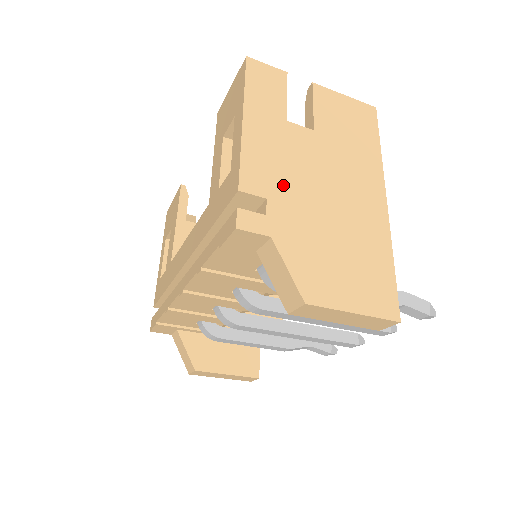
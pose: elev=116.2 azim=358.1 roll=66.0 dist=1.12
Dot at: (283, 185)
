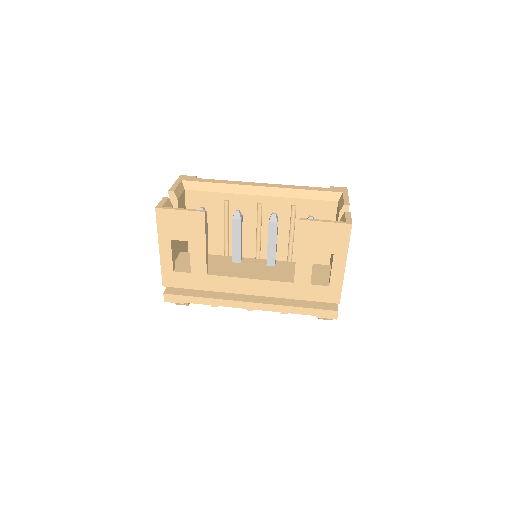
Dot at: occluded
